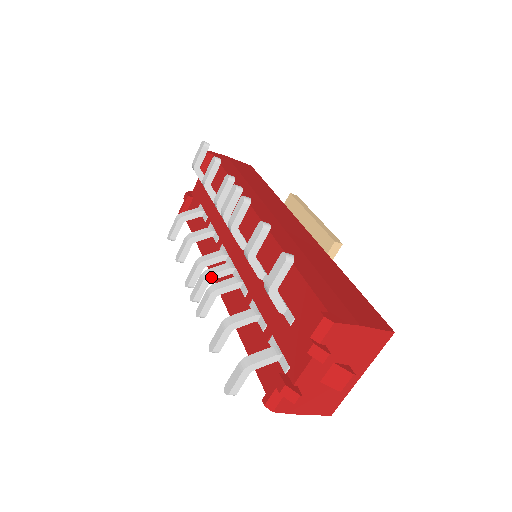
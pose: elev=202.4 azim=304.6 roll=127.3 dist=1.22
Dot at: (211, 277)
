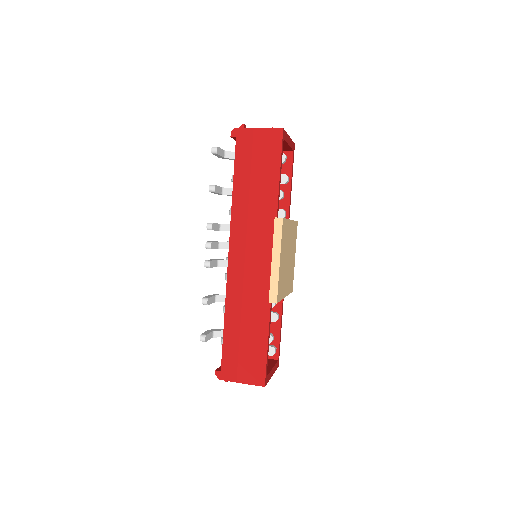
Dot at: occluded
